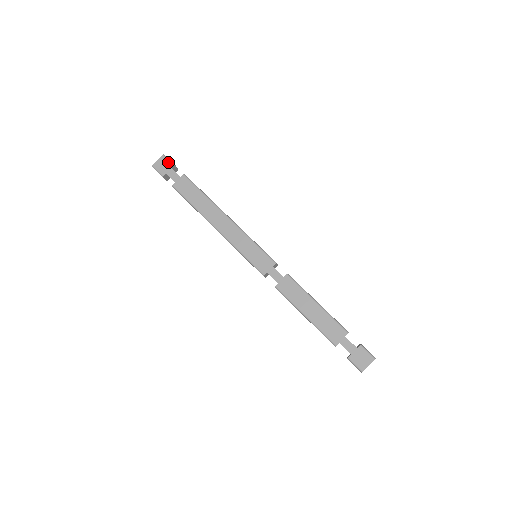
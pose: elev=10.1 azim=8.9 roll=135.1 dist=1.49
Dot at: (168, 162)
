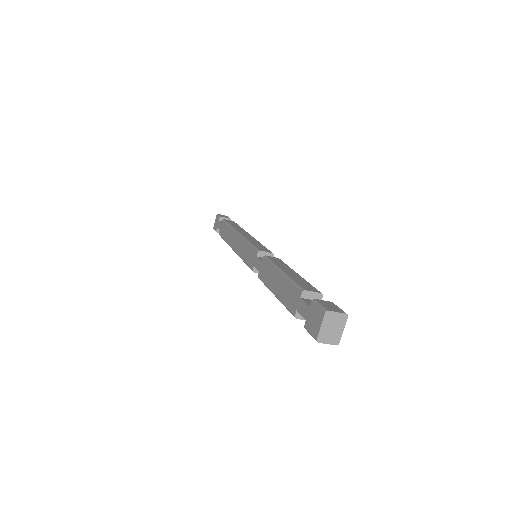
Dot at: (218, 218)
